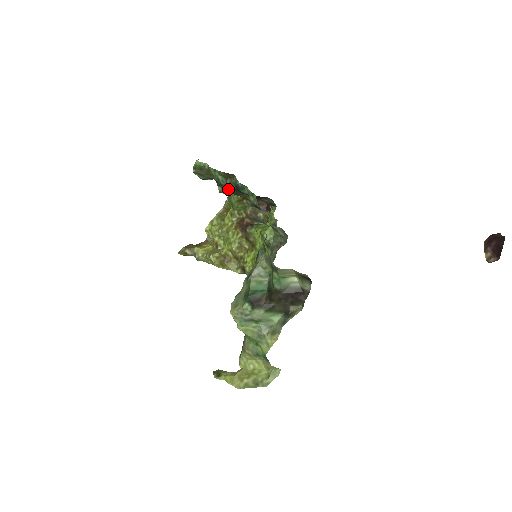
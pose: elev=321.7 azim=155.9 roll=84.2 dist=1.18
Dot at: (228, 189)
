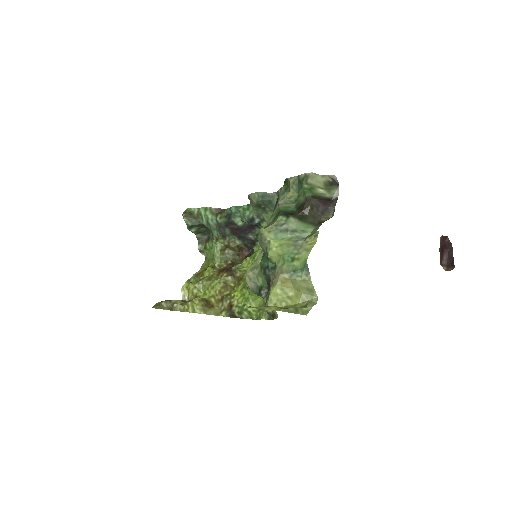
Dot at: (214, 232)
